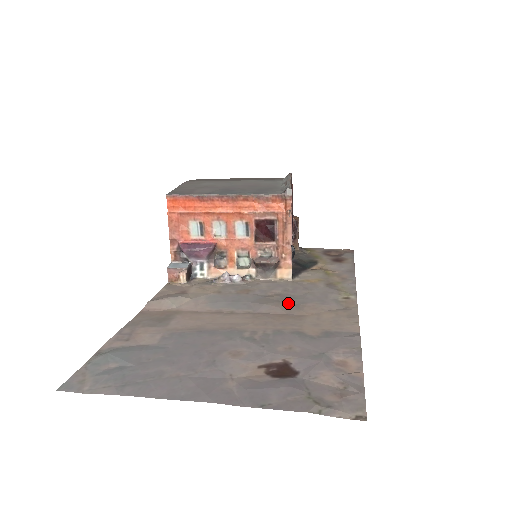
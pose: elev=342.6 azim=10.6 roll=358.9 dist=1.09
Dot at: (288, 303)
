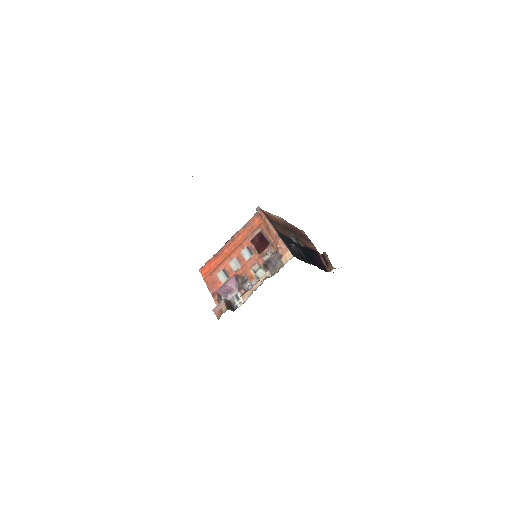
Dot at: occluded
